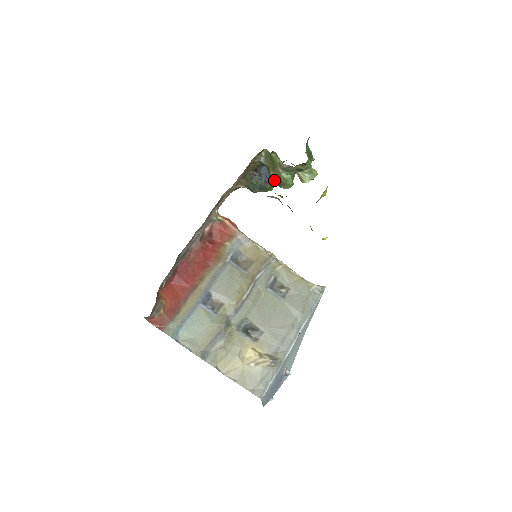
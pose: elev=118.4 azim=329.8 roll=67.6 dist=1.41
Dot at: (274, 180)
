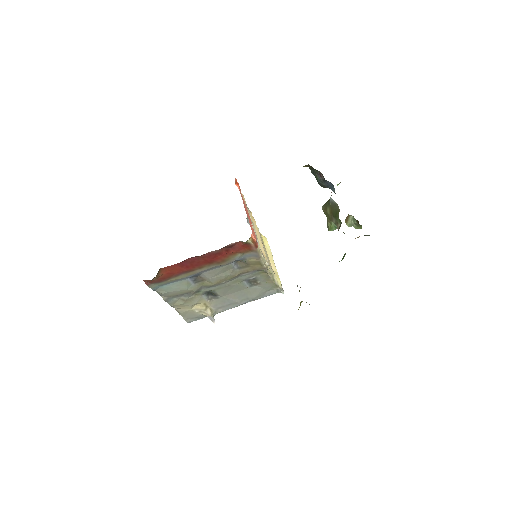
Dot at: (325, 212)
